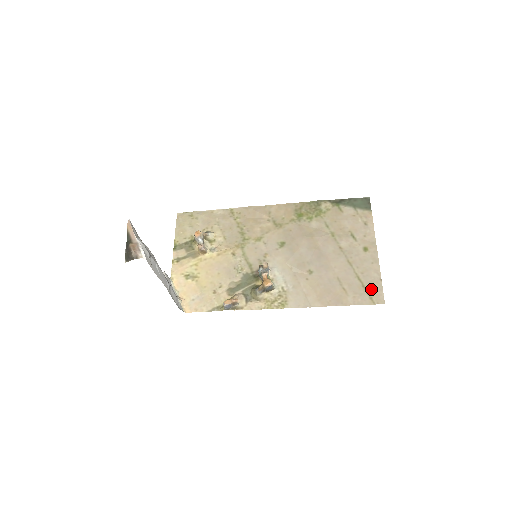
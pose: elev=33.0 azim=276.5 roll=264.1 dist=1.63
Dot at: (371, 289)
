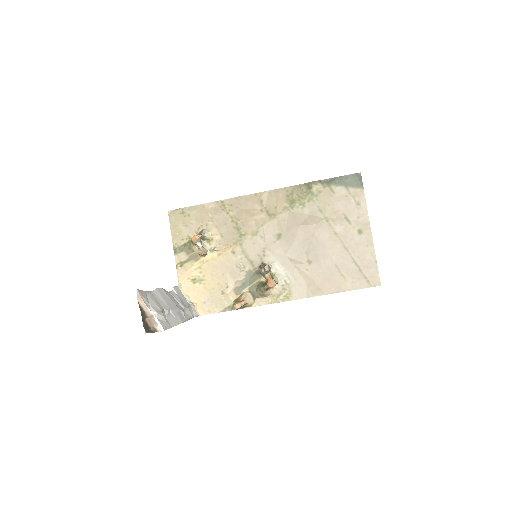
Dot at: (368, 272)
